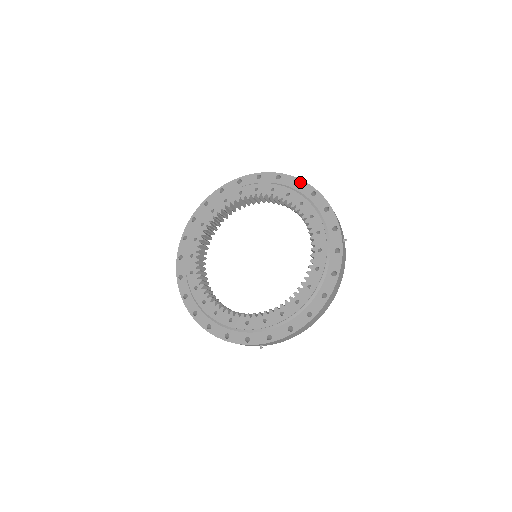
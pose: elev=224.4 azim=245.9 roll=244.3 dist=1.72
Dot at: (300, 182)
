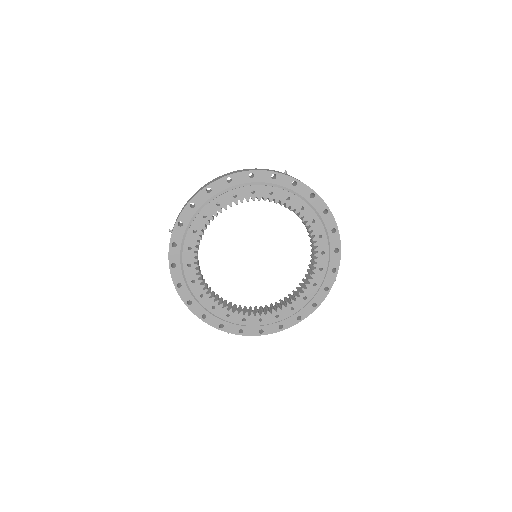
Dot at: (329, 213)
